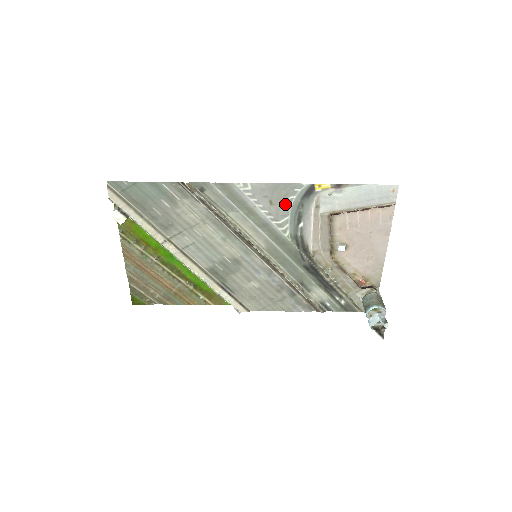
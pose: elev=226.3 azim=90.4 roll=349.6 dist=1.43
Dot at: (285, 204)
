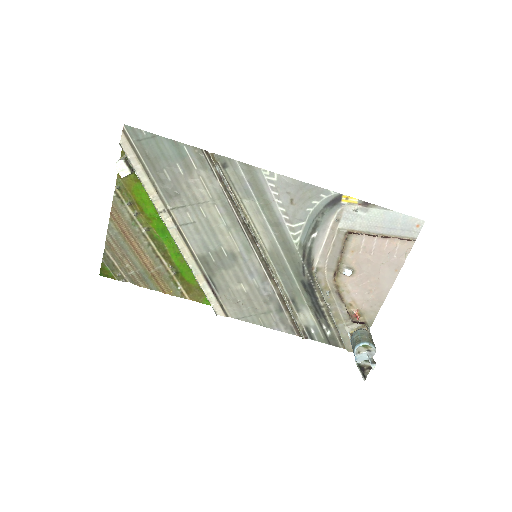
Dot at: (306, 207)
